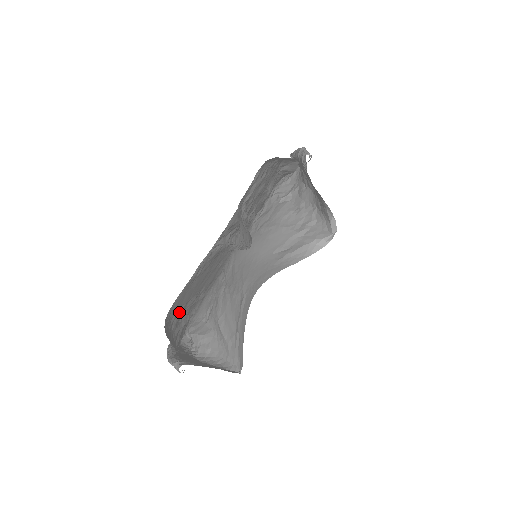
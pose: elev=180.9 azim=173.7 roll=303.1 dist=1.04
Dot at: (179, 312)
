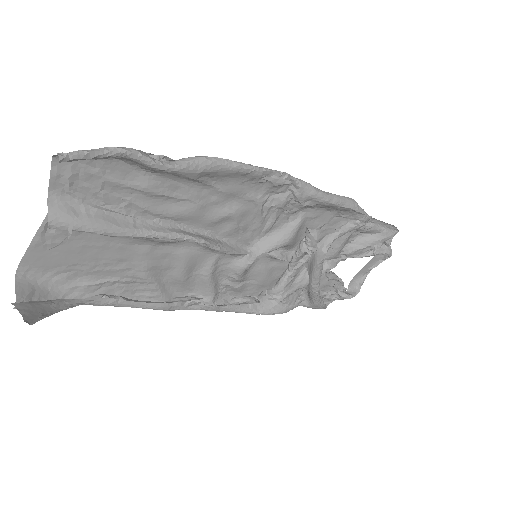
Dot at: (61, 271)
